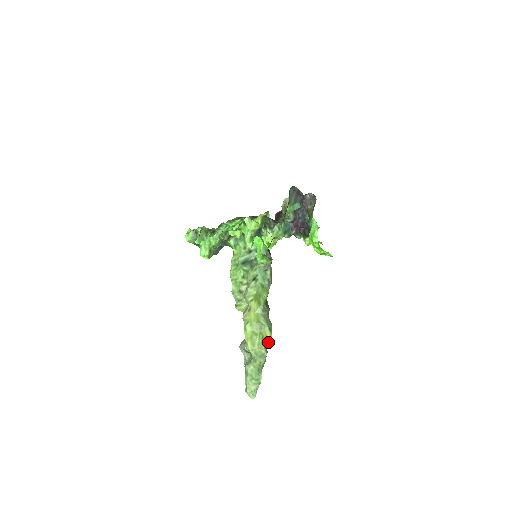
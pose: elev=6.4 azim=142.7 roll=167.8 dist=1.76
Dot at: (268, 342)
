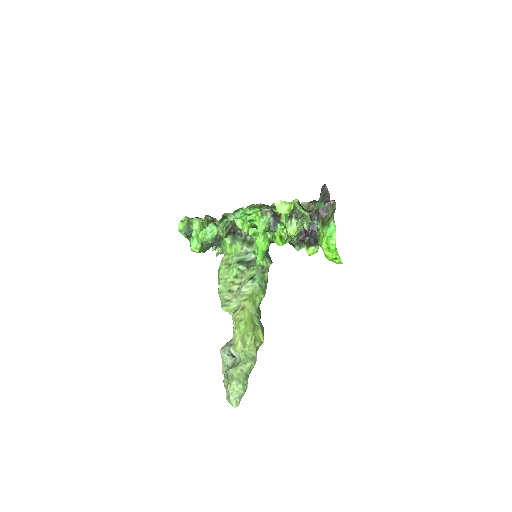
Dot at: (260, 345)
